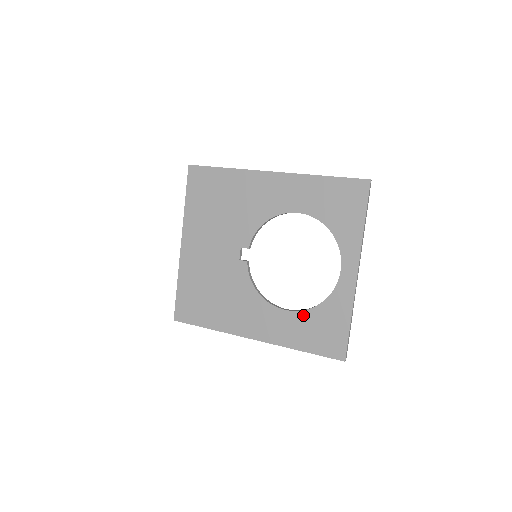
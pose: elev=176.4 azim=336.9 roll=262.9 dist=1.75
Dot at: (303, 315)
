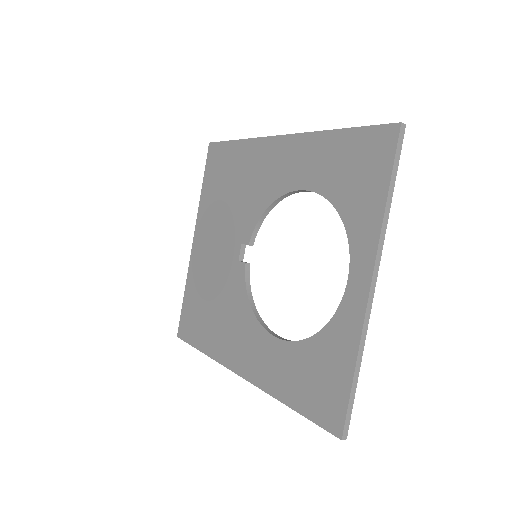
Dot at: (295, 348)
